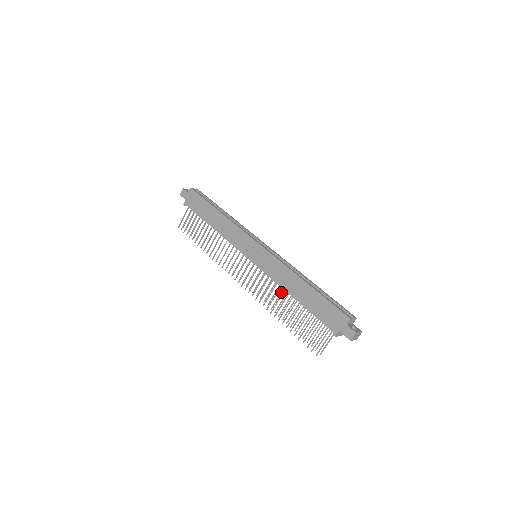
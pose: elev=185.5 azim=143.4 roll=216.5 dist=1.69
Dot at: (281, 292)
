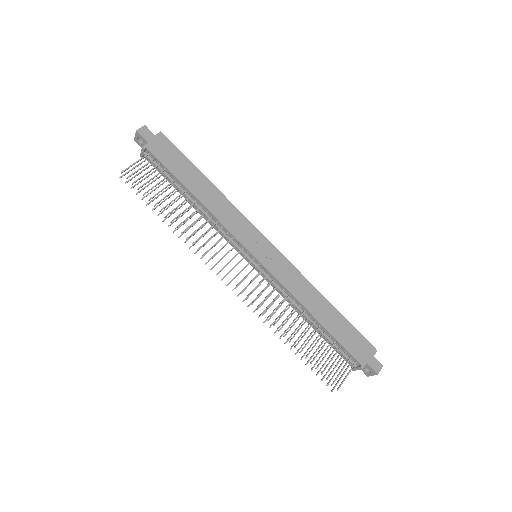
Dot at: (285, 309)
